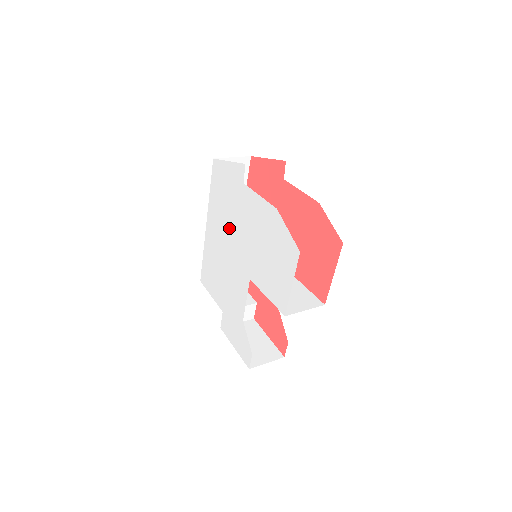
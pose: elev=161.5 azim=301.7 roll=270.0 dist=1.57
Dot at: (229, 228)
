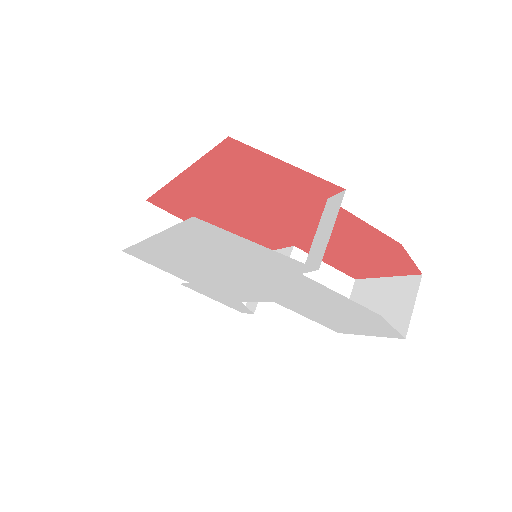
Dot at: (232, 270)
